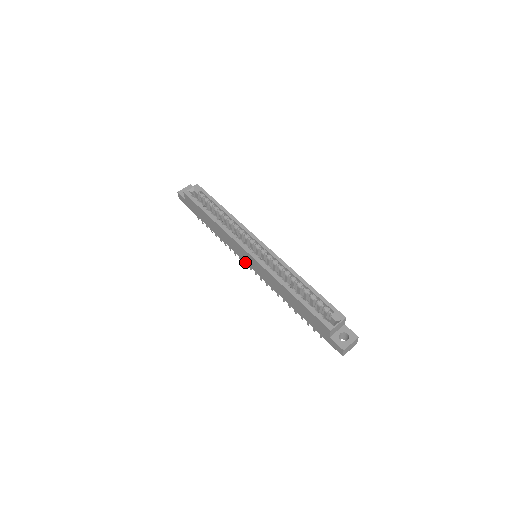
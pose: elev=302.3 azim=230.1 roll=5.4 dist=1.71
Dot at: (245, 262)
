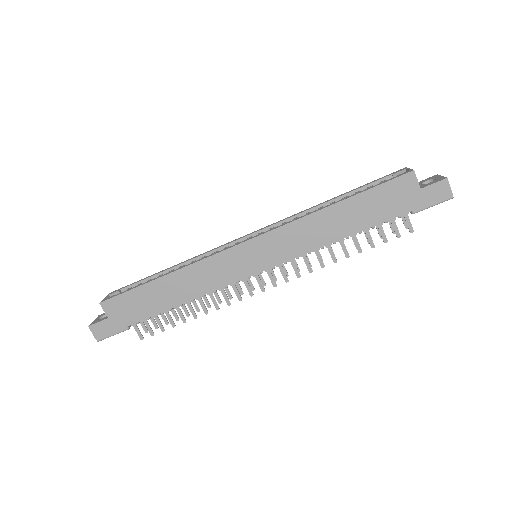
Dot at: (251, 275)
